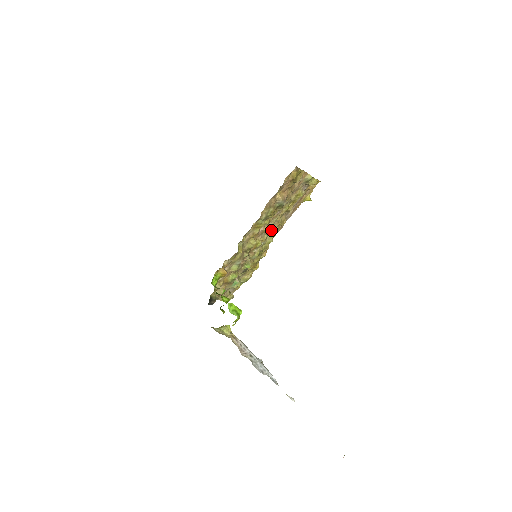
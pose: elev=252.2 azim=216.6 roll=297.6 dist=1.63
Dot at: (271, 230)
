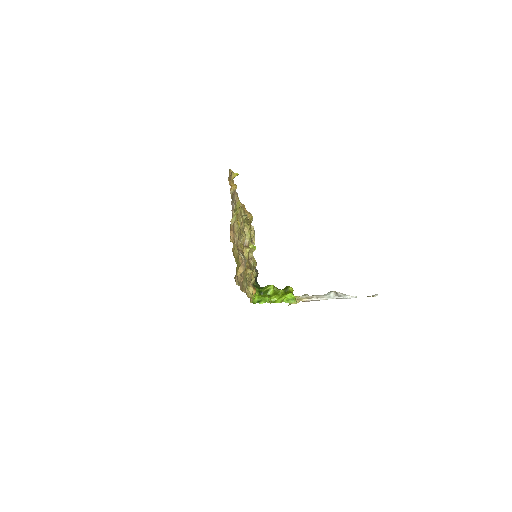
Dot at: (241, 229)
